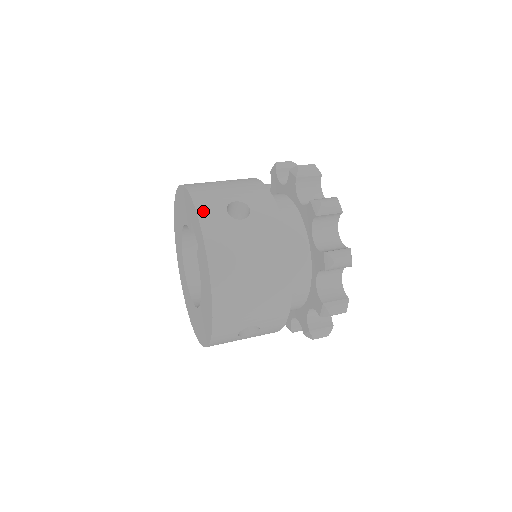
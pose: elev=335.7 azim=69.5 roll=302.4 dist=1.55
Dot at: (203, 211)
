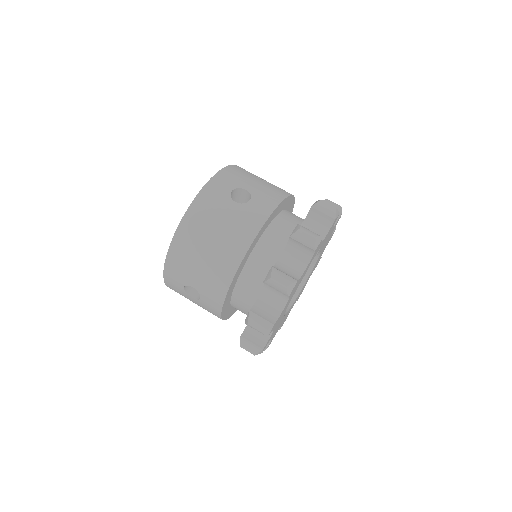
Dot at: (217, 180)
